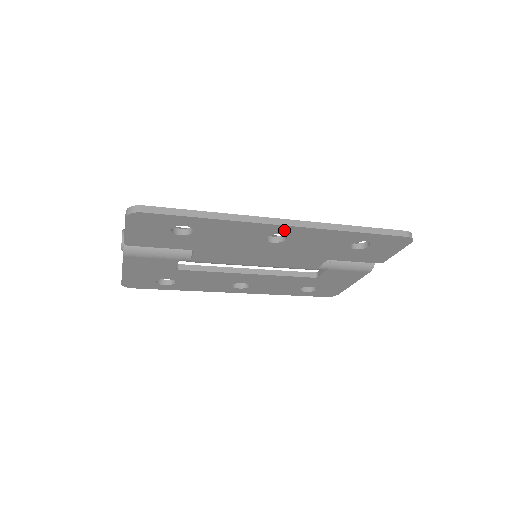
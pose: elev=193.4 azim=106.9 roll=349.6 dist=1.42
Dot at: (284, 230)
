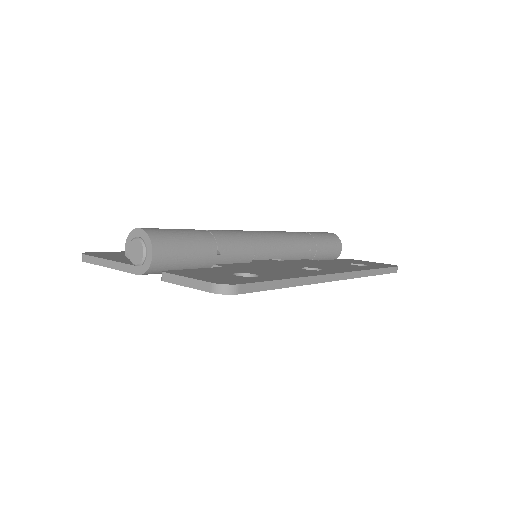
Dot at: occluded
